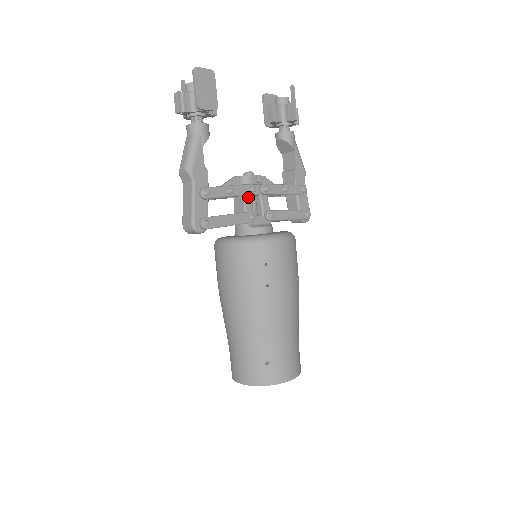
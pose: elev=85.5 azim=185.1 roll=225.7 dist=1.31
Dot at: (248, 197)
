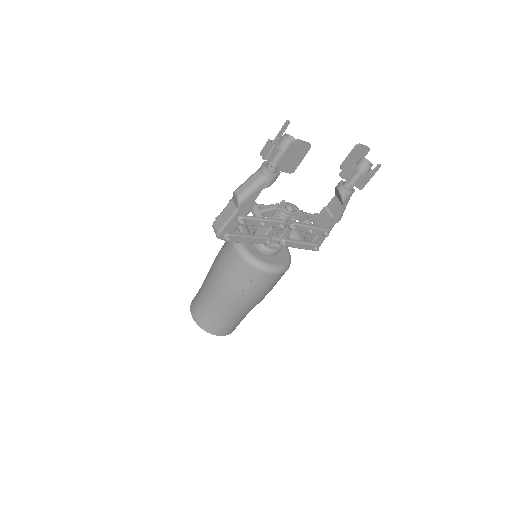
Dot at: (276, 227)
